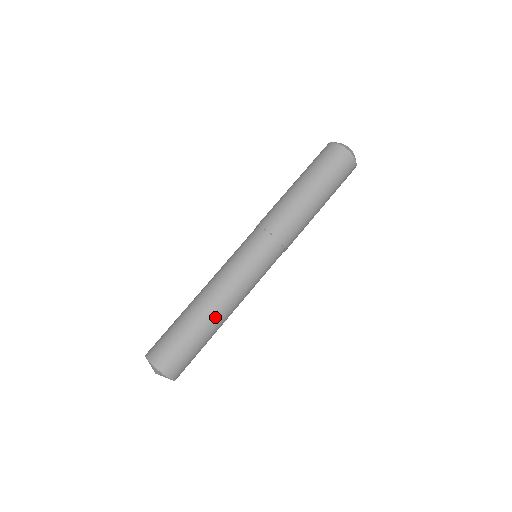
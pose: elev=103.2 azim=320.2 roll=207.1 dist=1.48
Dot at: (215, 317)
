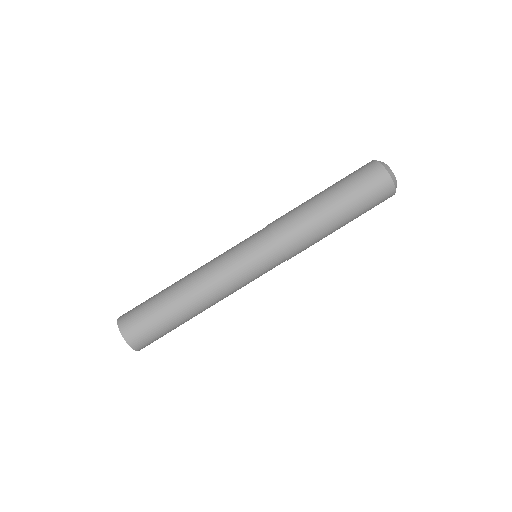
Dot at: (196, 310)
